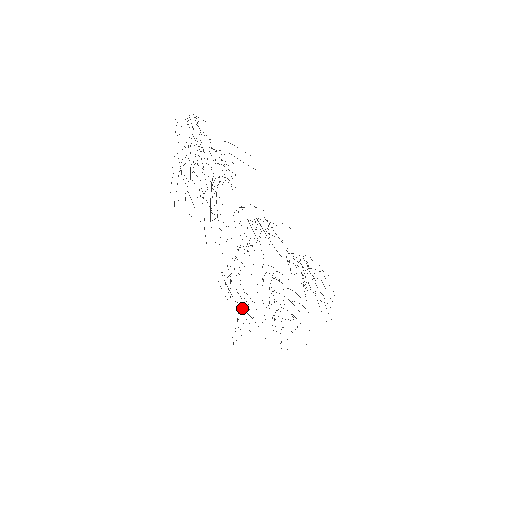
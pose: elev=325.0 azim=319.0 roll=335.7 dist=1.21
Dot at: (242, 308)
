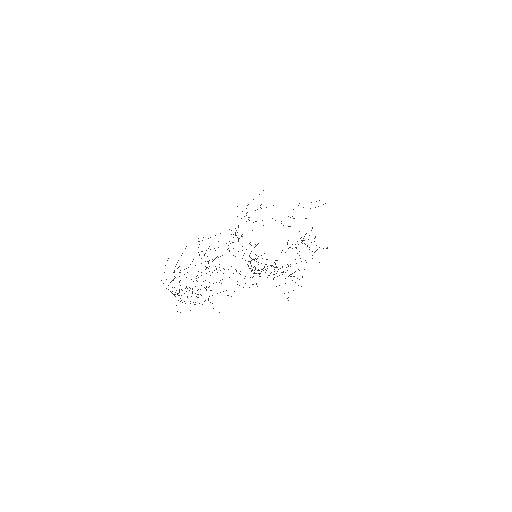
Dot at: (254, 273)
